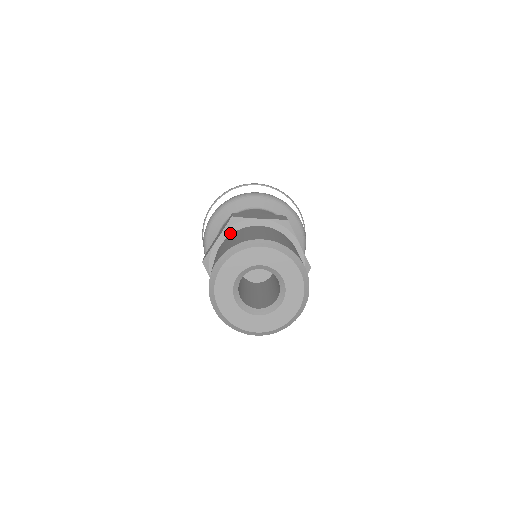
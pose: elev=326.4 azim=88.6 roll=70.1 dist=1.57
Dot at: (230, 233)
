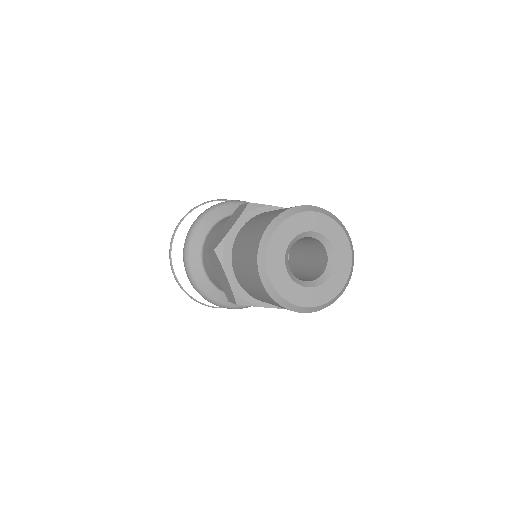
Dot at: (228, 261)
